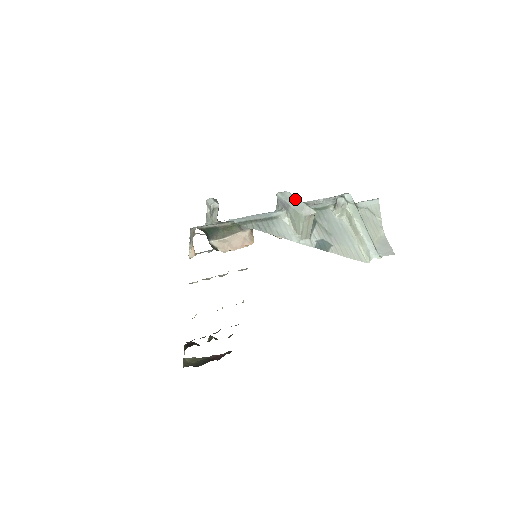
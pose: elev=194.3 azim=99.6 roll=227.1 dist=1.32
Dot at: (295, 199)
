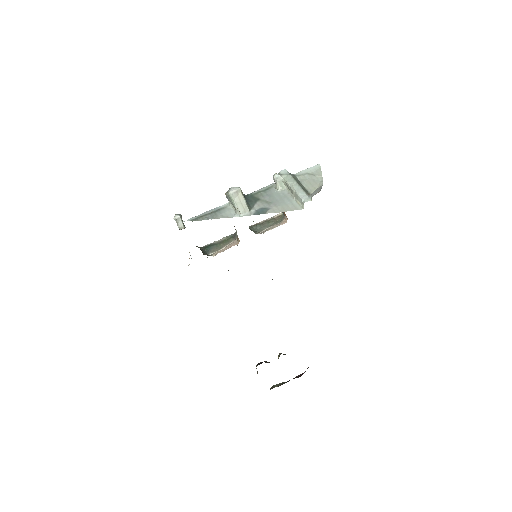
Dot at: occluded
